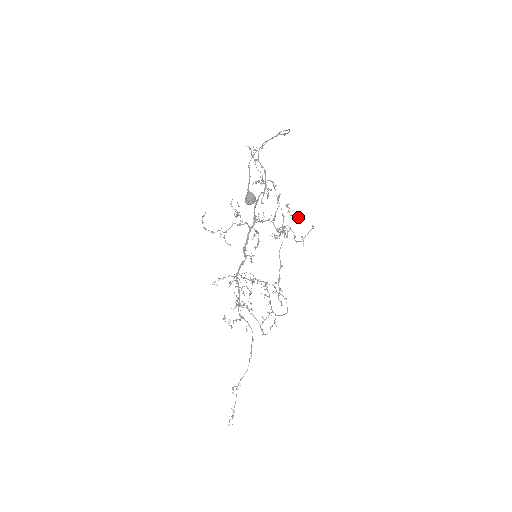
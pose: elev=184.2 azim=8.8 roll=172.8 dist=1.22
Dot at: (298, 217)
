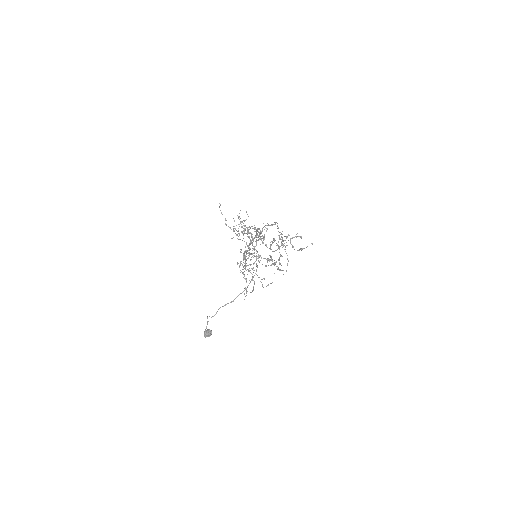
Dot at: (299, 236)
